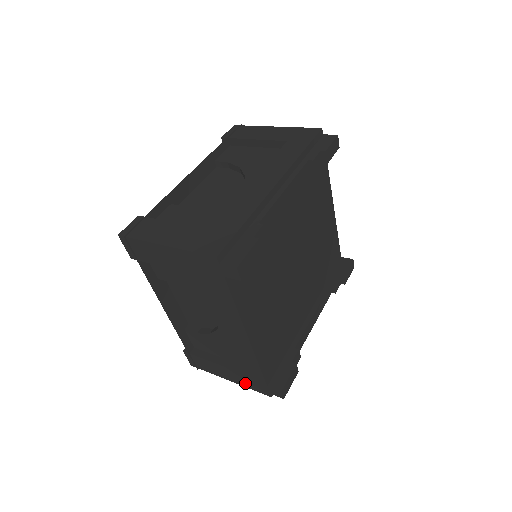
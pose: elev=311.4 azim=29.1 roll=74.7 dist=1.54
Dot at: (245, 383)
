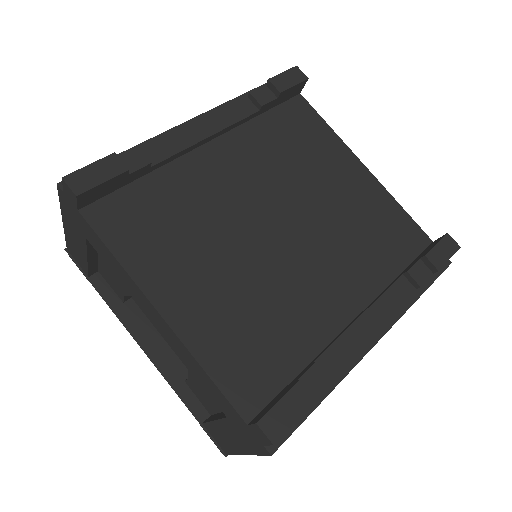
Dot at: (245, 443)
